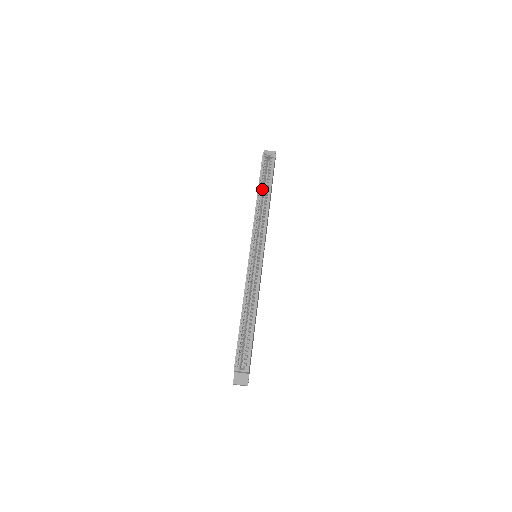
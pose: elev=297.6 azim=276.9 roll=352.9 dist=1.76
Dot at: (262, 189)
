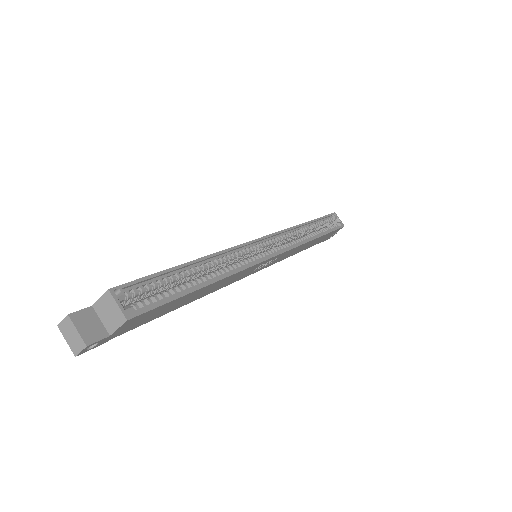
Dot at: (314, 226)
